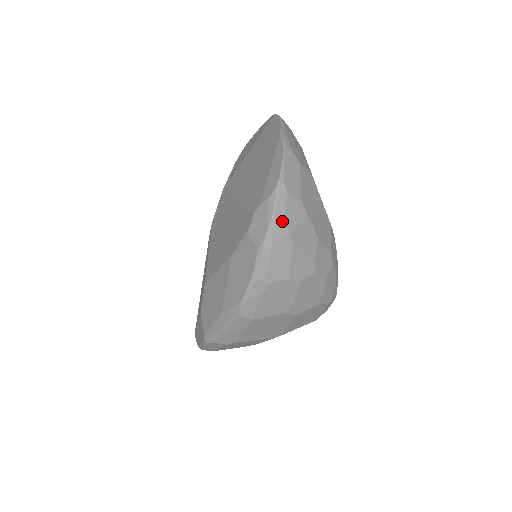
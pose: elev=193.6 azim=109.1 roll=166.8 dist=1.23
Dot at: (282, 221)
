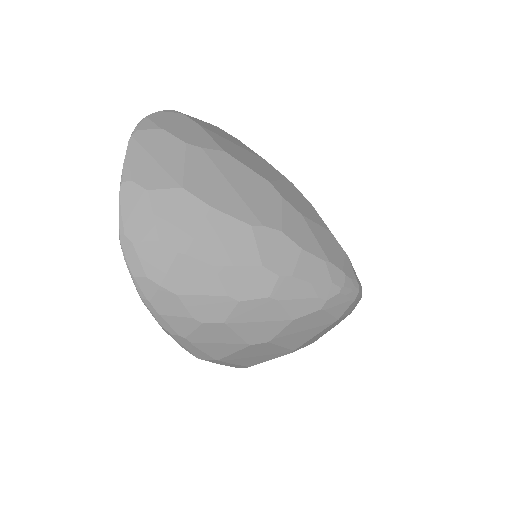
Dot at: (144, 277)
